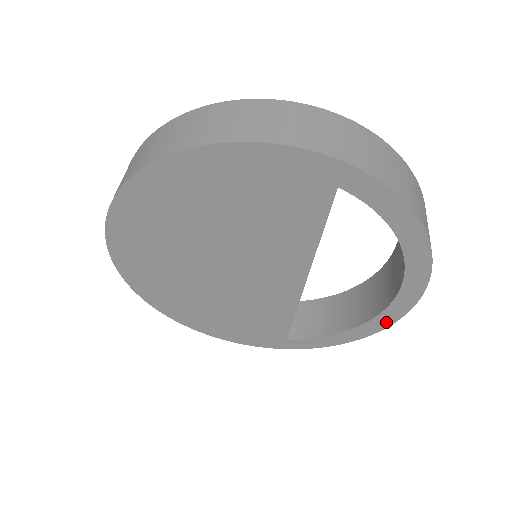
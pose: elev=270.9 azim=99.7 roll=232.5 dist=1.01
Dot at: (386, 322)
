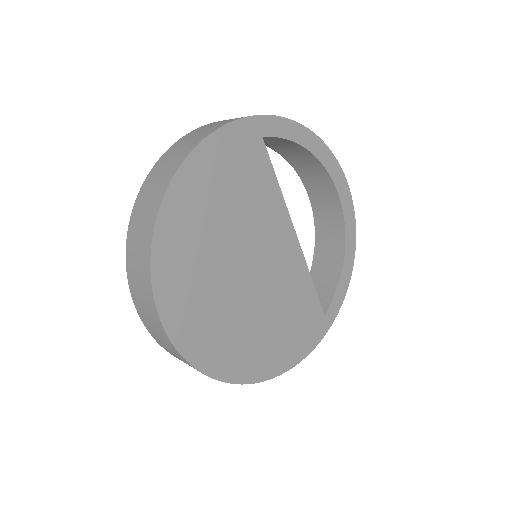
Dot at: (352, 230)
